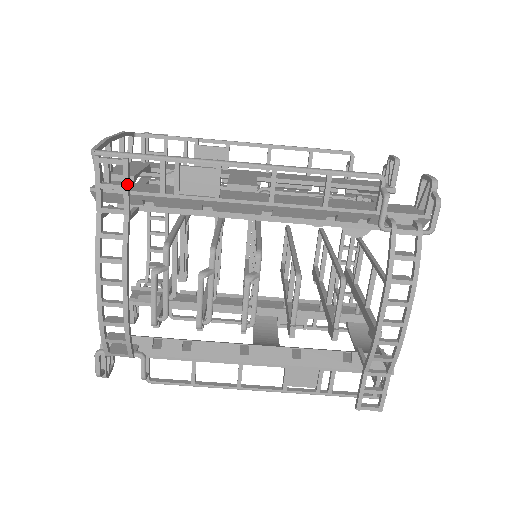
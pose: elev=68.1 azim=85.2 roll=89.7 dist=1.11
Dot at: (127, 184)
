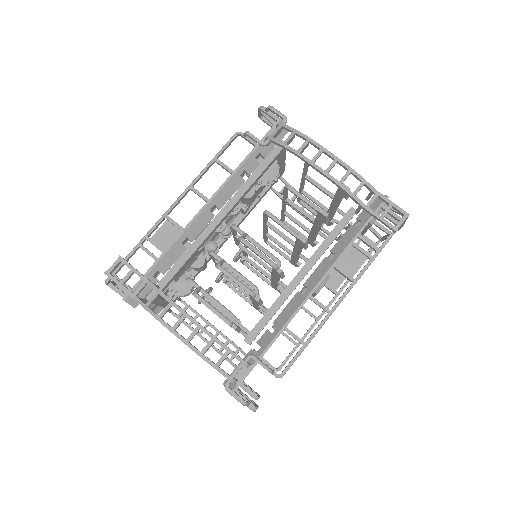
Dot at: (132, 267)
